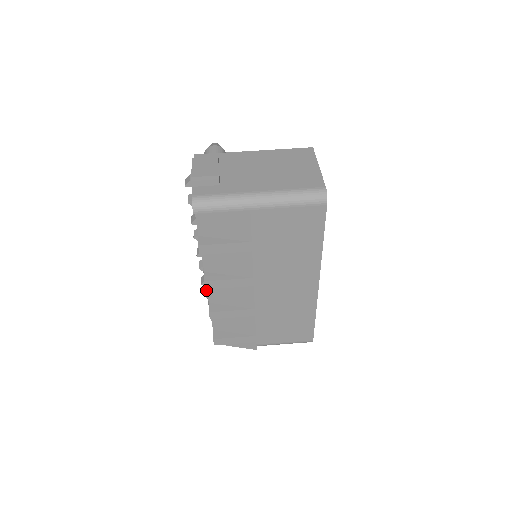
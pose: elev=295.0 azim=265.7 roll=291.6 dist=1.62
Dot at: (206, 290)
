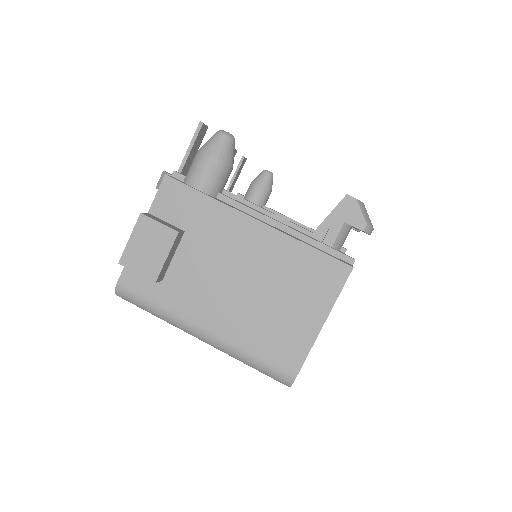
Dot at: occluded
